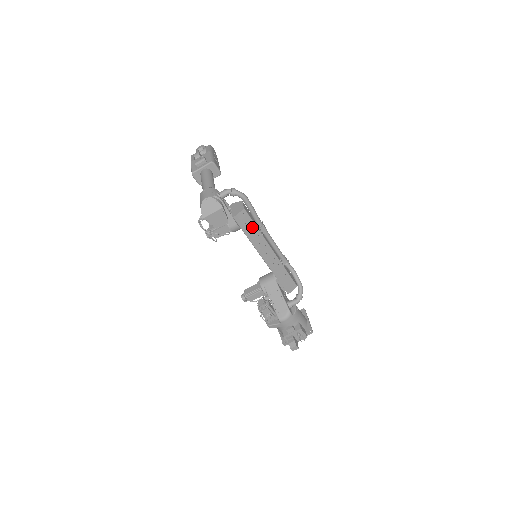
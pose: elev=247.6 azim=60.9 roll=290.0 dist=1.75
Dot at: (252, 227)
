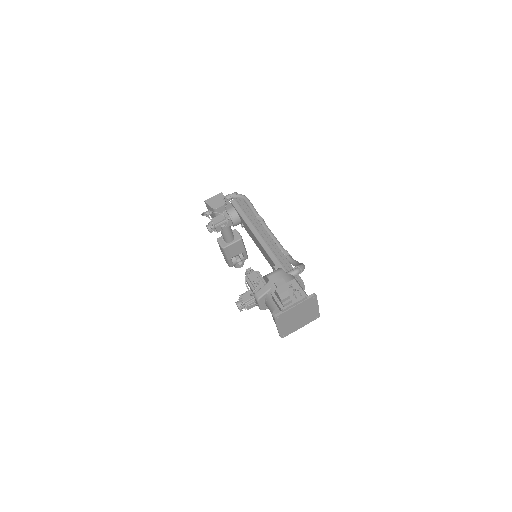
Dot at: (248, 213)
